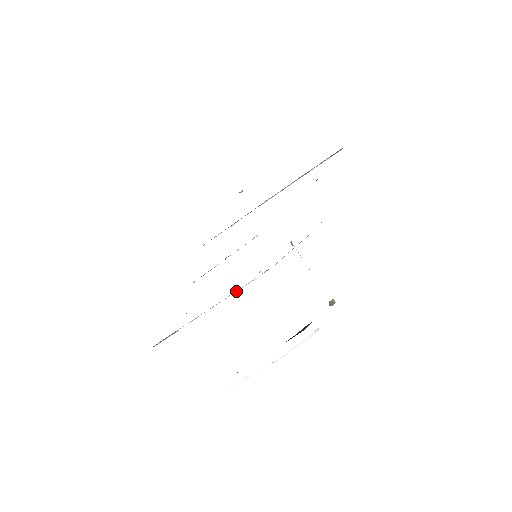
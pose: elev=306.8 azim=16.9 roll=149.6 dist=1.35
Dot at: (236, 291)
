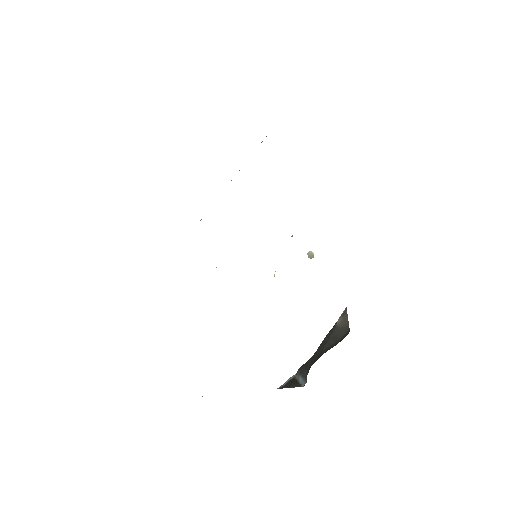
Dot at: occluded
